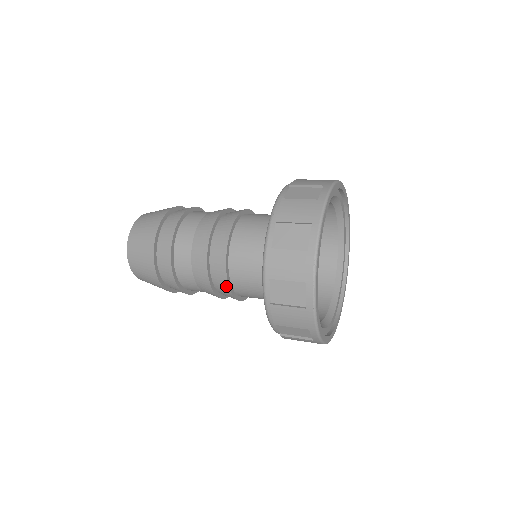
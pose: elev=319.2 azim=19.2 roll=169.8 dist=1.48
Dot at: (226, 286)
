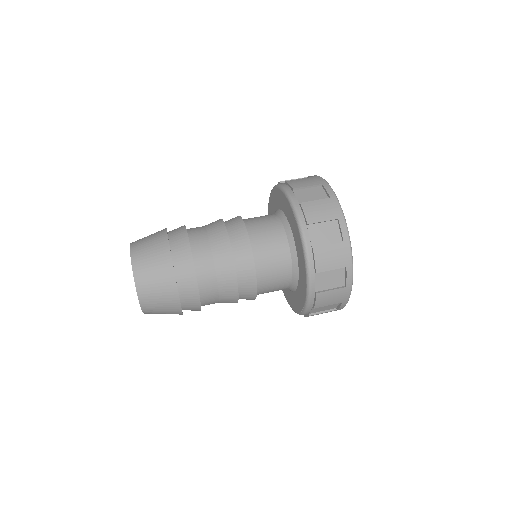
Dot at: occluded
